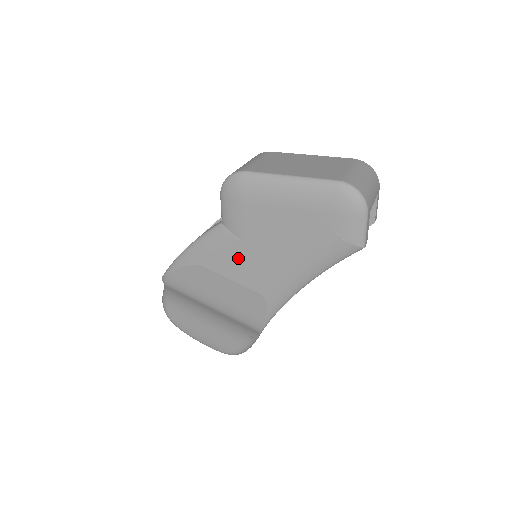
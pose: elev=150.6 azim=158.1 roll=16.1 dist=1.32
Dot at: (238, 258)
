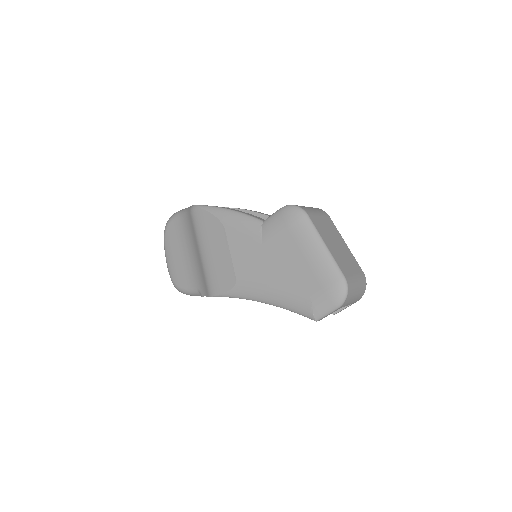
Dot at: (249, 248)
